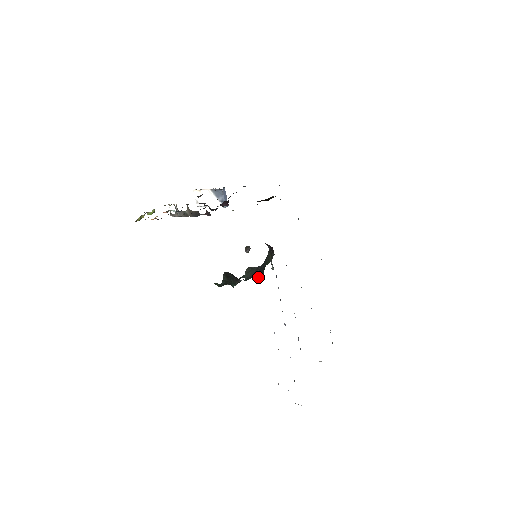
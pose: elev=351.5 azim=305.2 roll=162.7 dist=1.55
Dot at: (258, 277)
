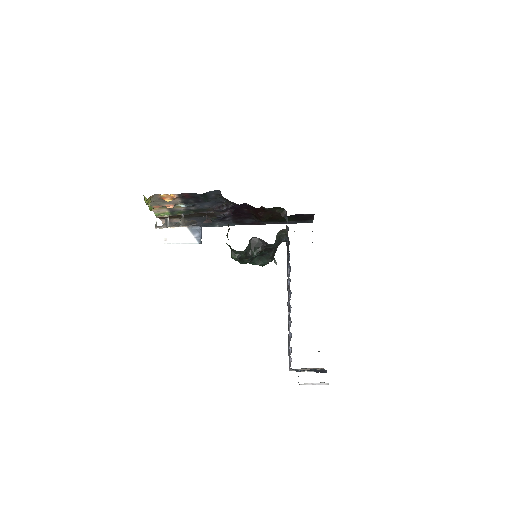
Dot at: (272, 257)
